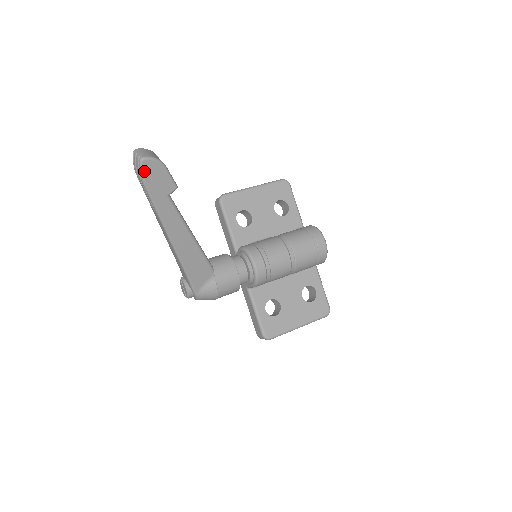
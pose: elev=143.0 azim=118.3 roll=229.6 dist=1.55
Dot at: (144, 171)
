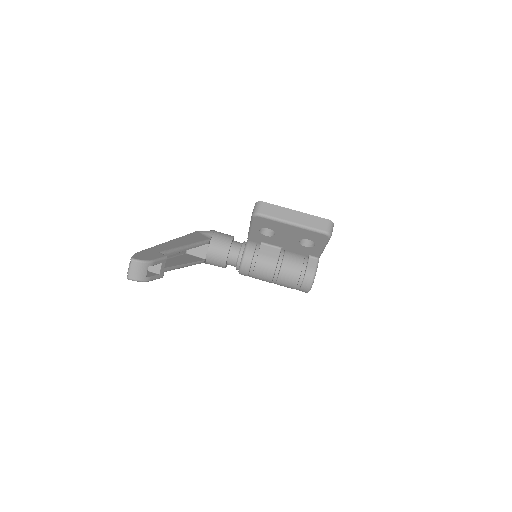
Dot at: occluded
